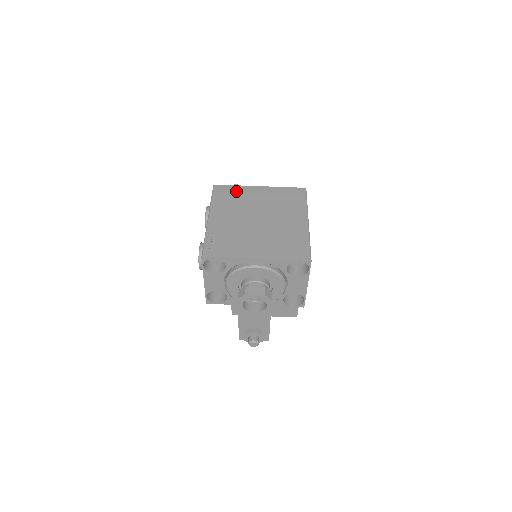
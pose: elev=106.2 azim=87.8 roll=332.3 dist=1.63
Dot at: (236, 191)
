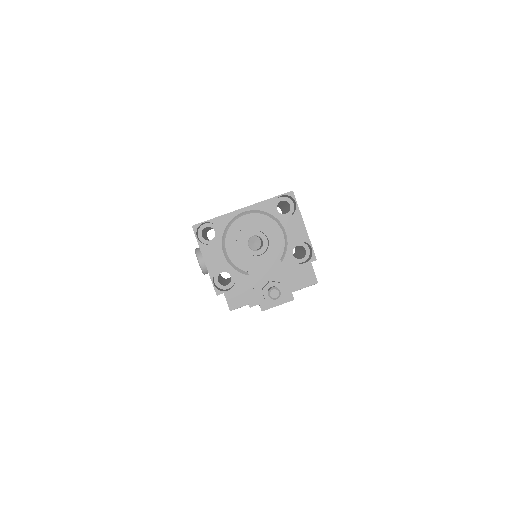
Dot at: occluded
